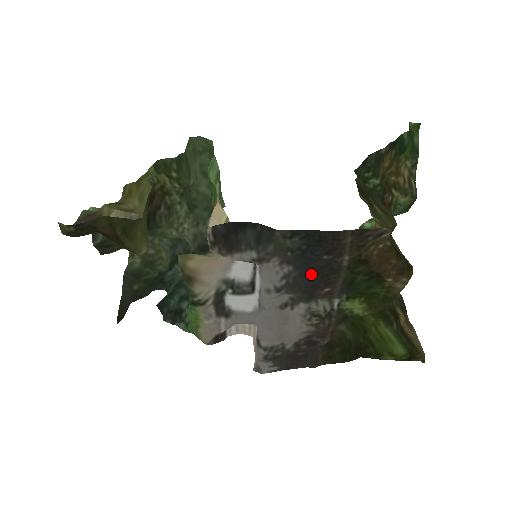
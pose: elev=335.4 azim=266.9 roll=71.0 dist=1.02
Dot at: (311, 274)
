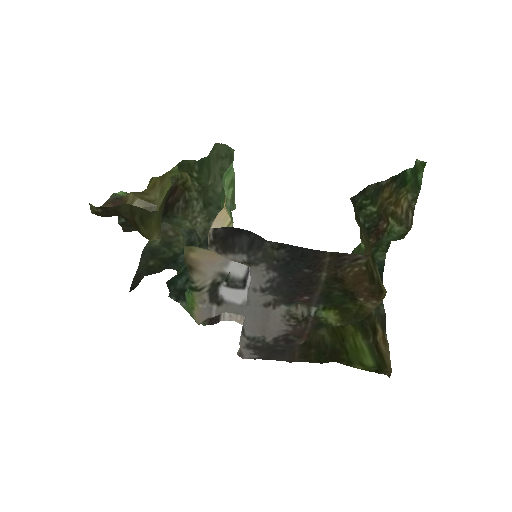
Dot at: (293, 282)
